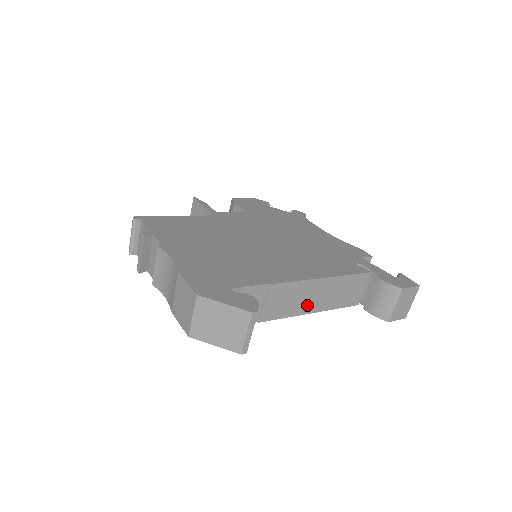
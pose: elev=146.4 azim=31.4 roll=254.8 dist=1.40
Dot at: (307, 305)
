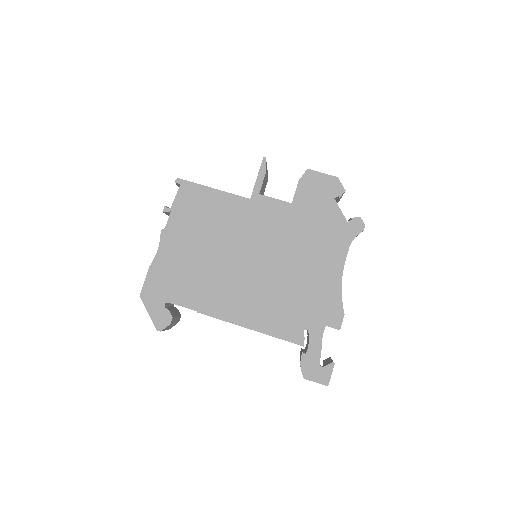
Dot at: occluded
